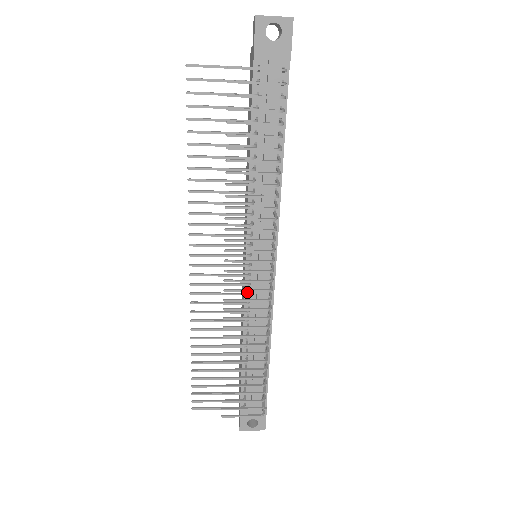
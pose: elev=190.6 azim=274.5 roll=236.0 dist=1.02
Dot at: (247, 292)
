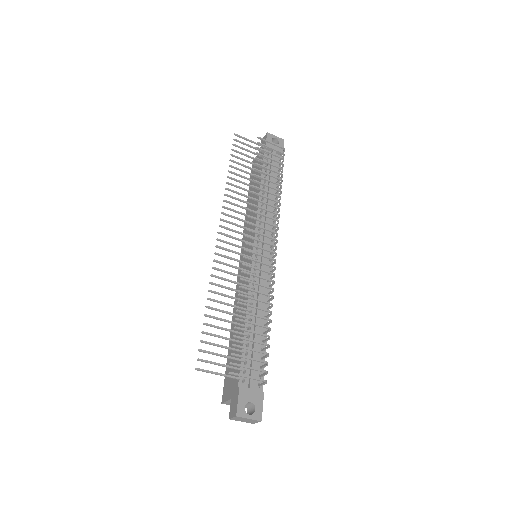
Dot at: (255, 266)
